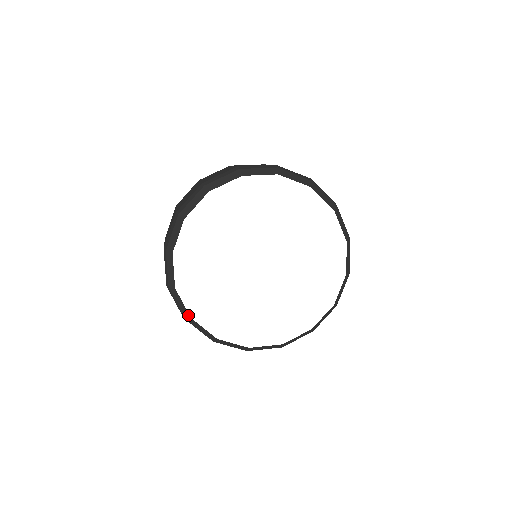
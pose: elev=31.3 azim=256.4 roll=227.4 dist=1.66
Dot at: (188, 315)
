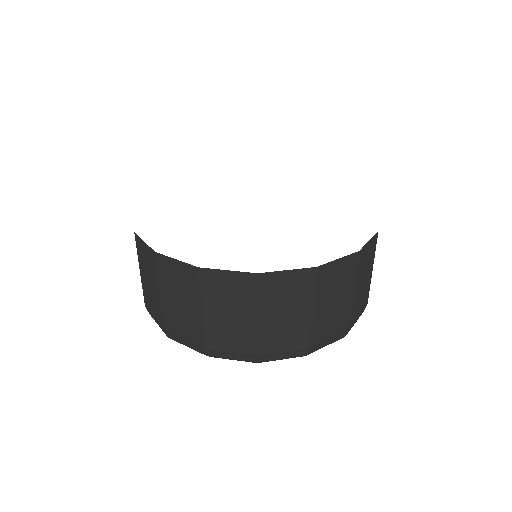
Dot at: occluded
